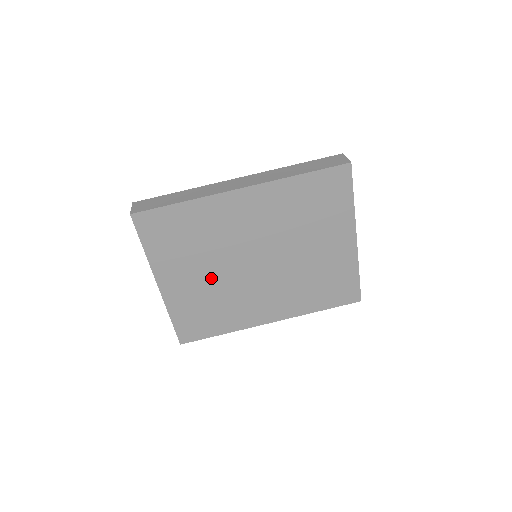
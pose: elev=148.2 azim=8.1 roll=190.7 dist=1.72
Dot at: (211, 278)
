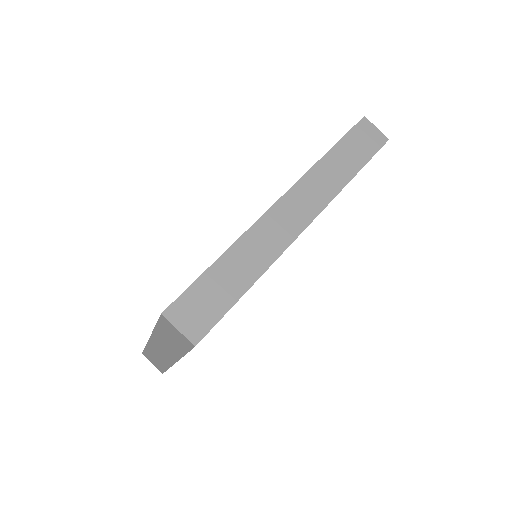
Dot at: occluded
